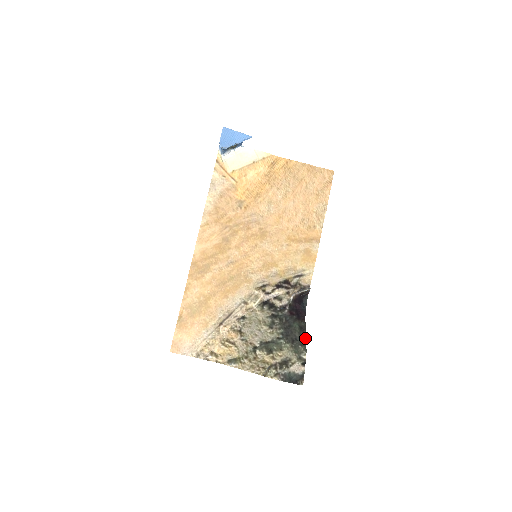
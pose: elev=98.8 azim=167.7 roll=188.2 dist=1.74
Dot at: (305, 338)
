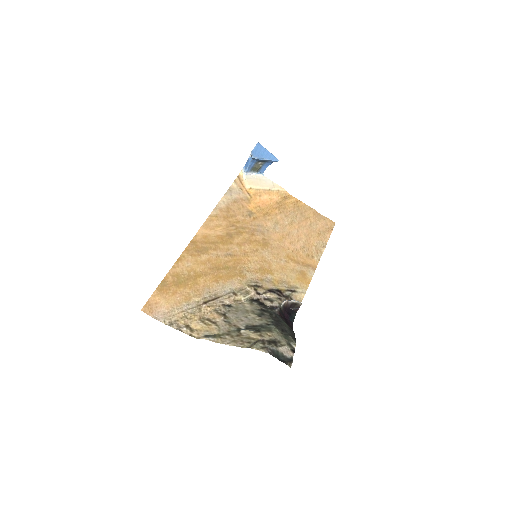
Dot at: (294, 335)
